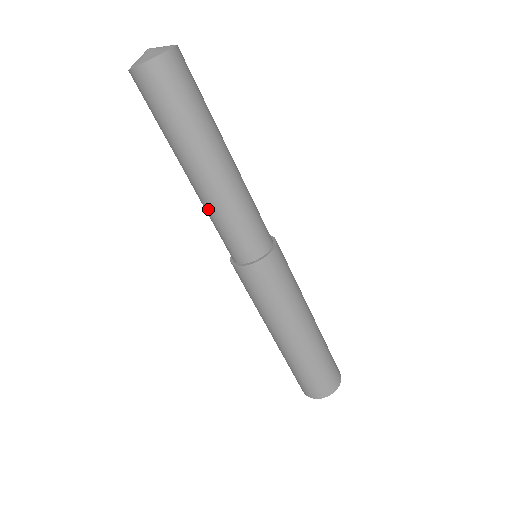
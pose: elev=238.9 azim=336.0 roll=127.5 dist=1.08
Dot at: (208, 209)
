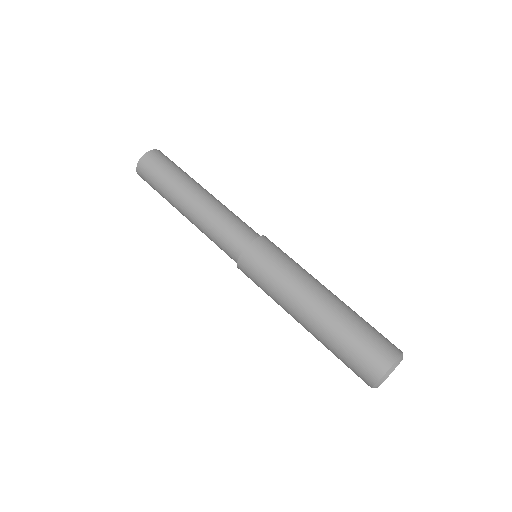
Dot at: (214, 211)
